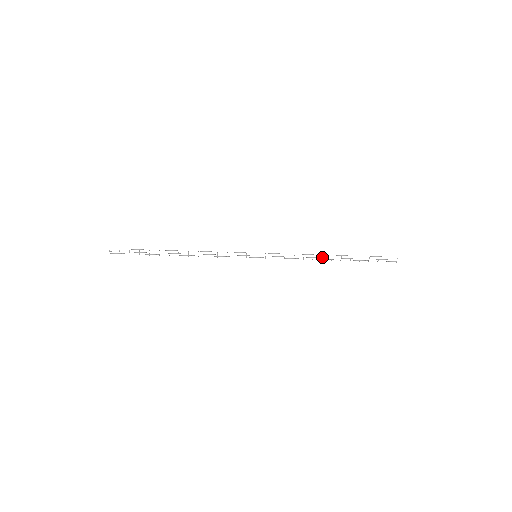
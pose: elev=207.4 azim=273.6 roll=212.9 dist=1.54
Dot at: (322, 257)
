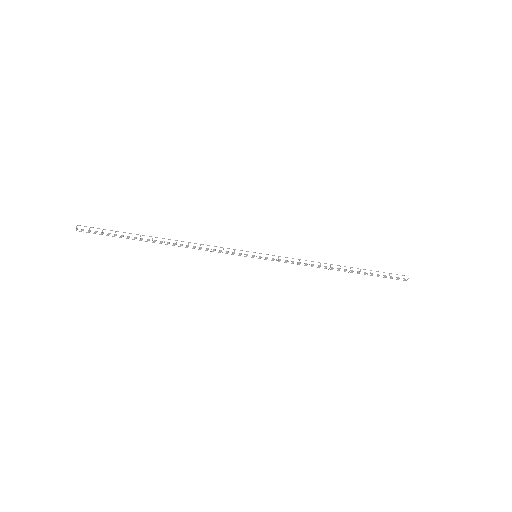
Dot at: (330, 267)
